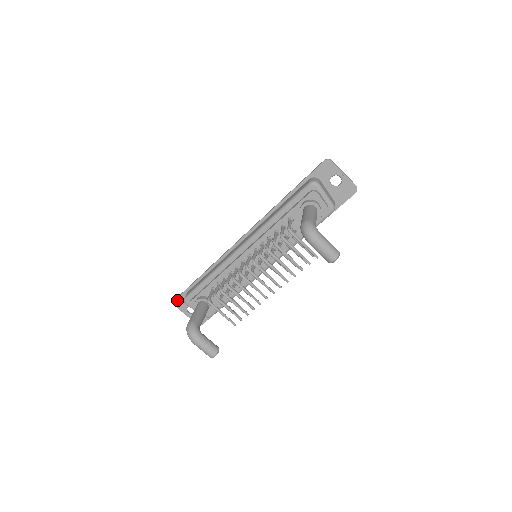
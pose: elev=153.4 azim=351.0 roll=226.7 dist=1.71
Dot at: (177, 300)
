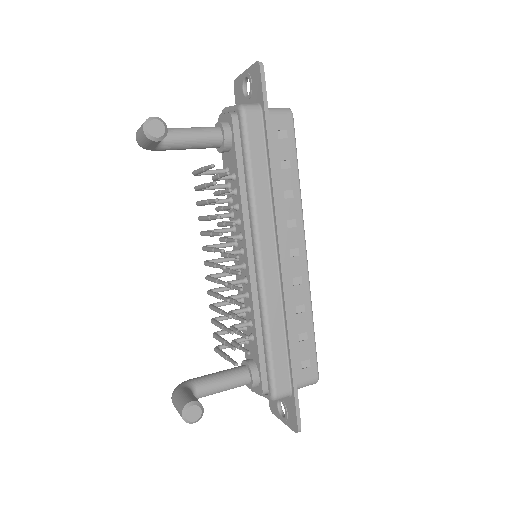
Dot at: (270, 402)
